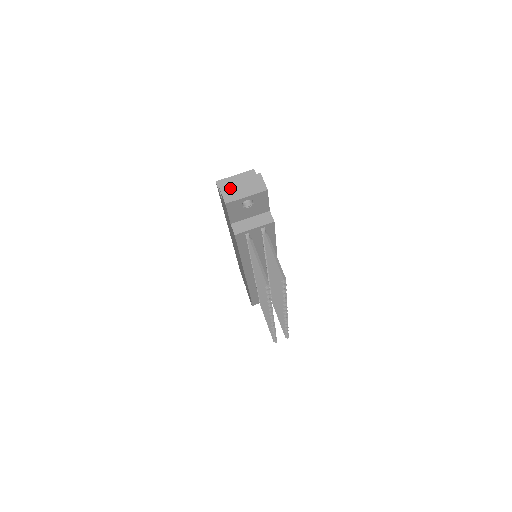
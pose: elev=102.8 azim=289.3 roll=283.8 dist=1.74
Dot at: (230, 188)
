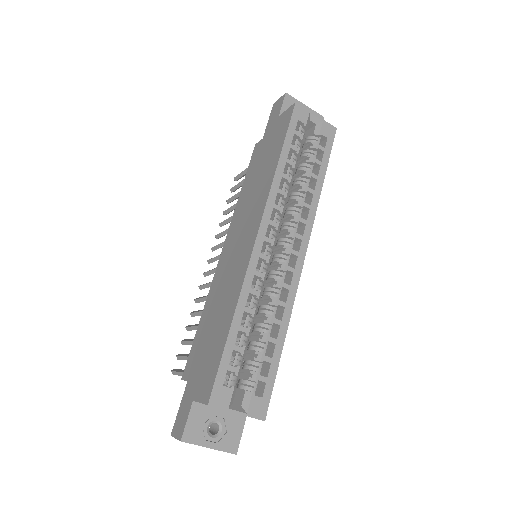
Dot at: (190, 443)
